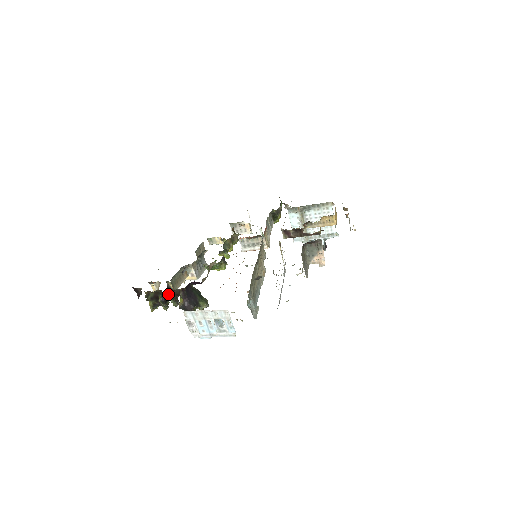
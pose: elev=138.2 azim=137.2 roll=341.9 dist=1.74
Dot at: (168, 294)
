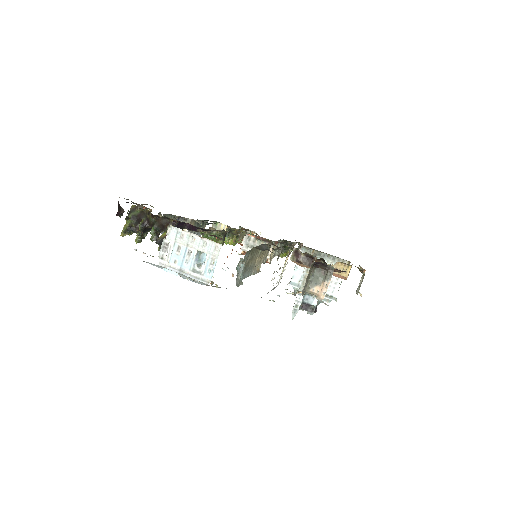
Dot at: (155, 219)
